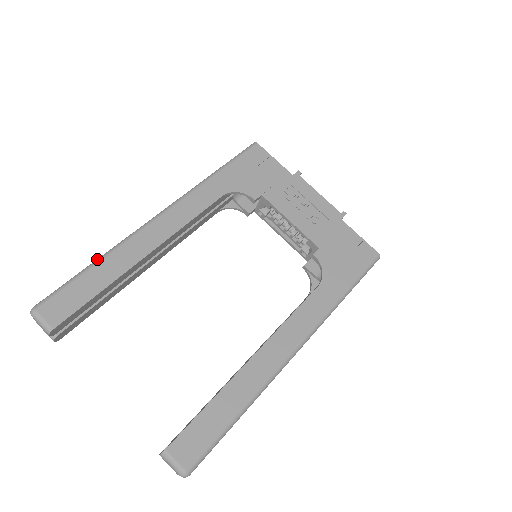
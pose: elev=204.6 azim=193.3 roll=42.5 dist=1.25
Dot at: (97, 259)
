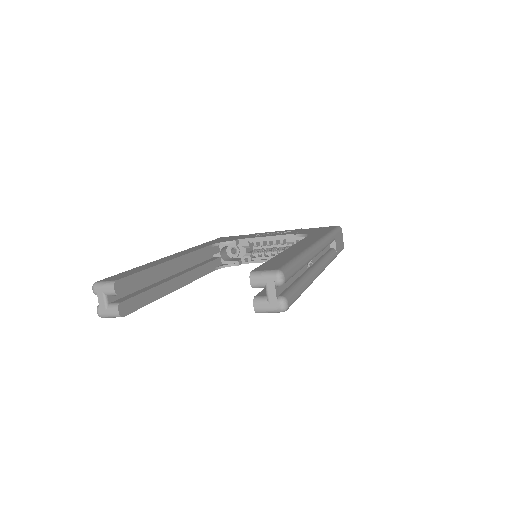
Dot at: occluded
